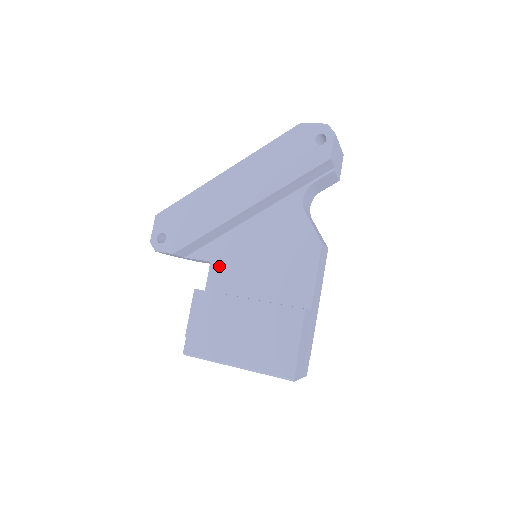
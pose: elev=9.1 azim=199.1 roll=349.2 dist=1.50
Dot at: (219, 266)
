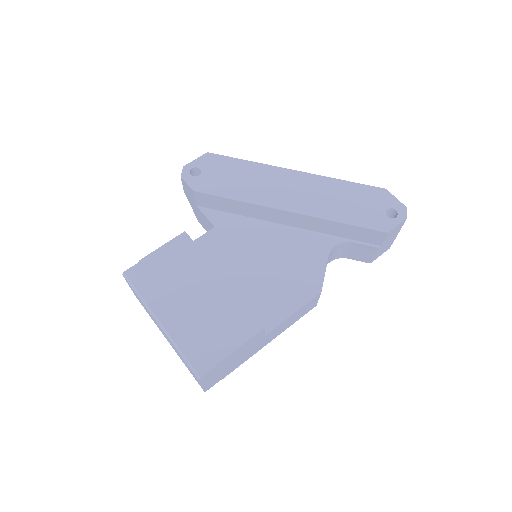
Dot at: (219, 236)
